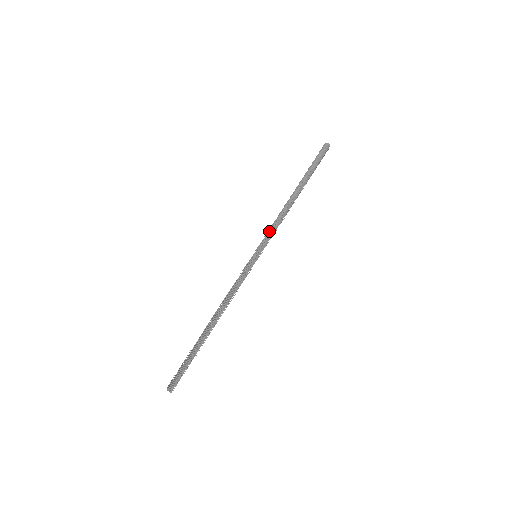
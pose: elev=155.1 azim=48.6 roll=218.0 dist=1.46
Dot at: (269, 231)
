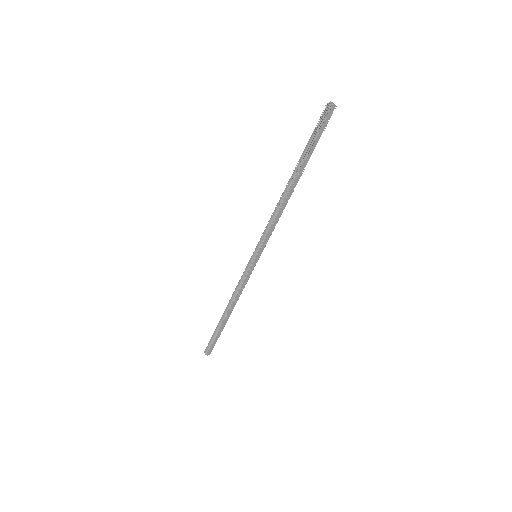
Dot at: (264, 232)
